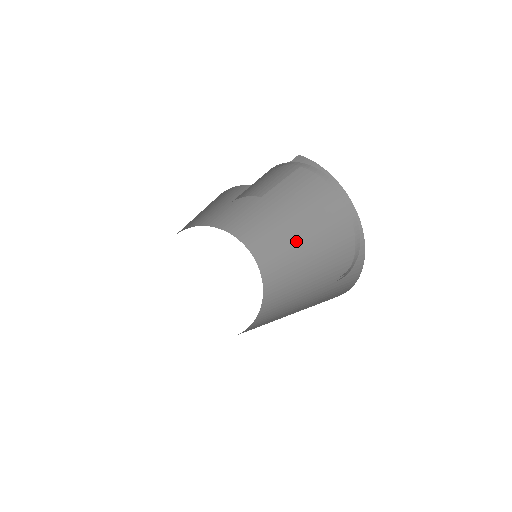
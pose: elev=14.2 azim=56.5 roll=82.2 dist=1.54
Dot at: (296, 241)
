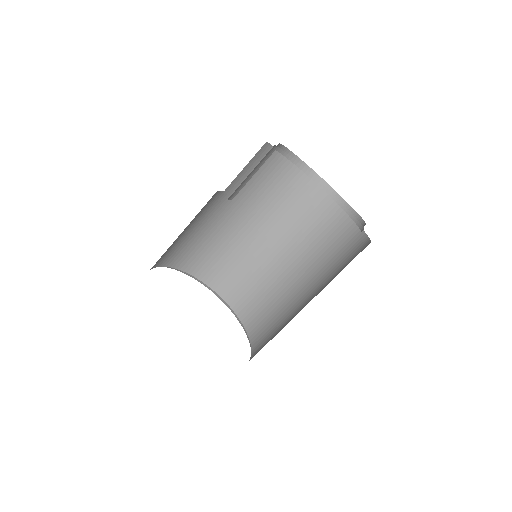
Dot at: (256, 240)
